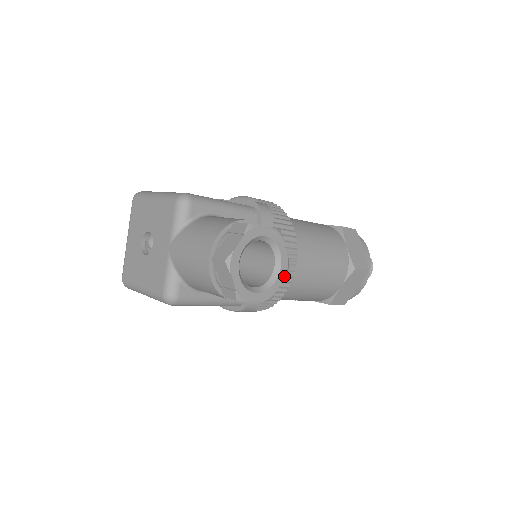
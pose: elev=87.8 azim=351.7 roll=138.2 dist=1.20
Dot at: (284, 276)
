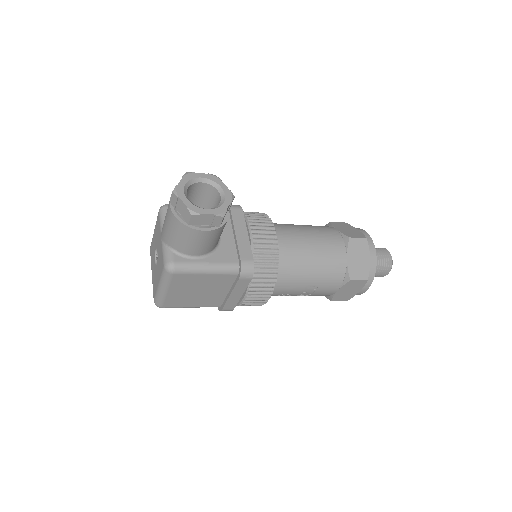
Dot at: (231, 200)
